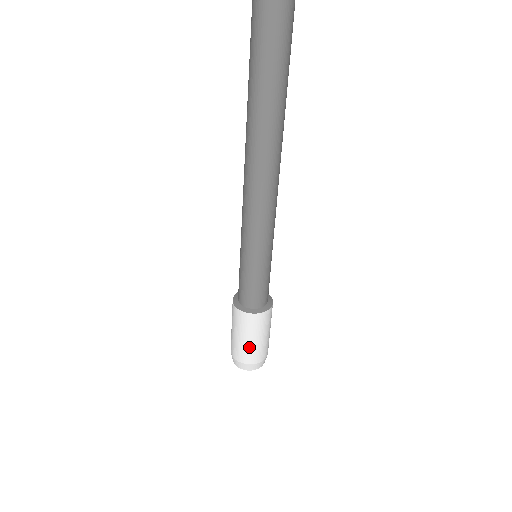
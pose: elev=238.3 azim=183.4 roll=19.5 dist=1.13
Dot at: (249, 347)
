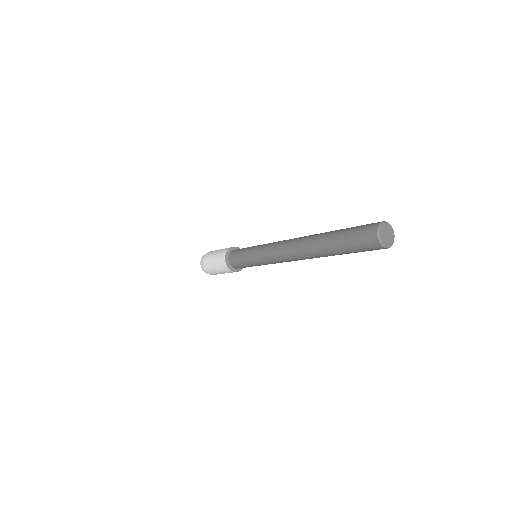
Dot at: (213, 269)
